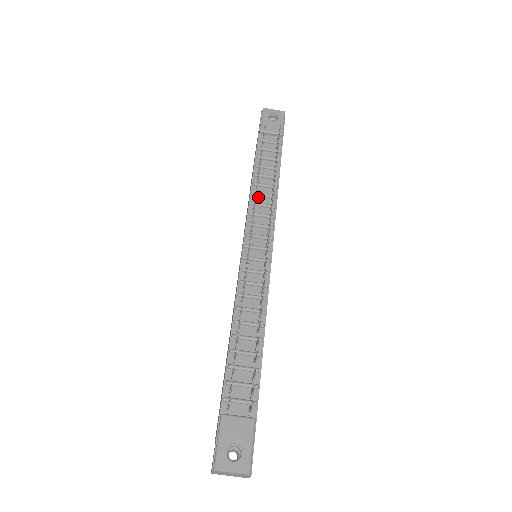
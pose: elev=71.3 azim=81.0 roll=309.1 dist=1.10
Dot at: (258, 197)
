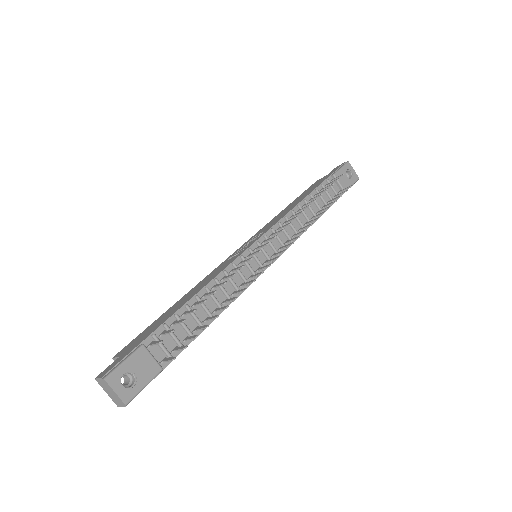
Dot at: occluded
